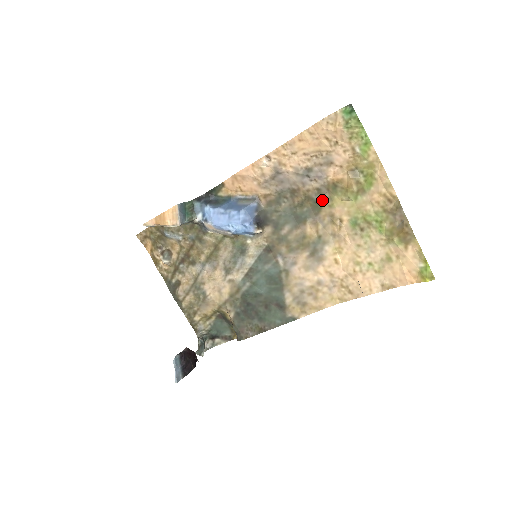
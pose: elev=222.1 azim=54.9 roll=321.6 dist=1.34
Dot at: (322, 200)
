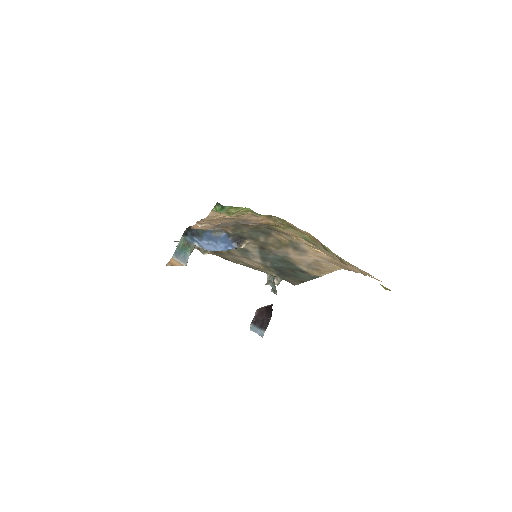
Dot at: (268, 227)
